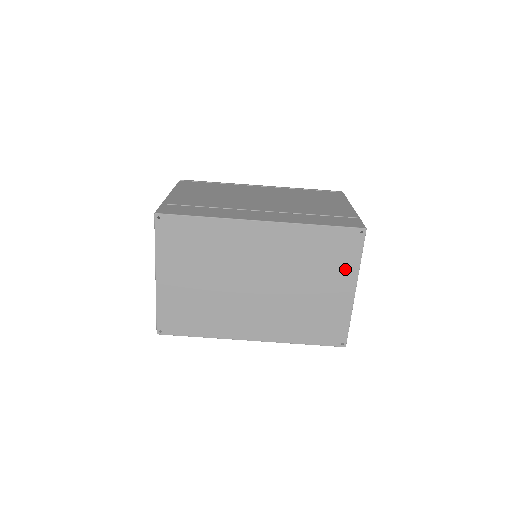
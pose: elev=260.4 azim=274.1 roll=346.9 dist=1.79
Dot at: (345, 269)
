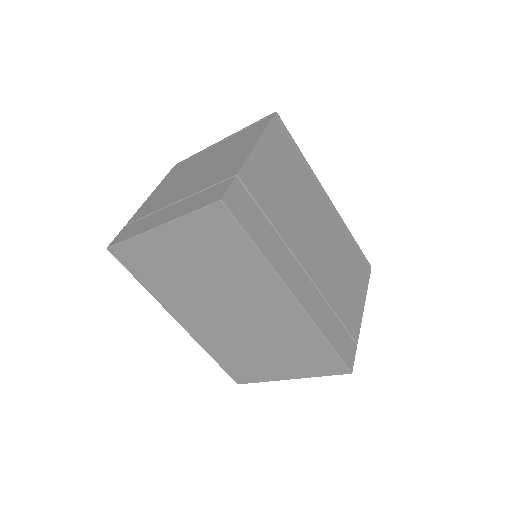
Dot at: (303, 369)
